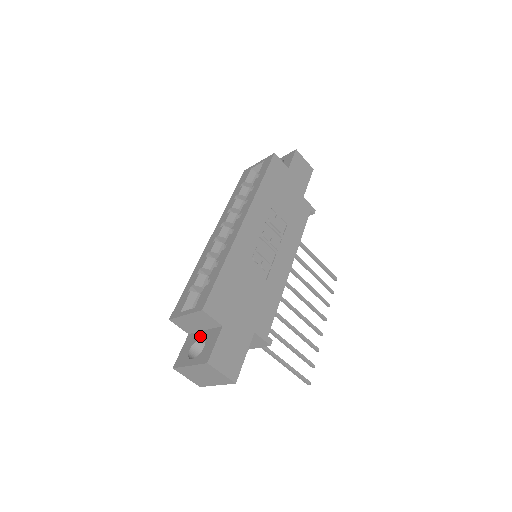
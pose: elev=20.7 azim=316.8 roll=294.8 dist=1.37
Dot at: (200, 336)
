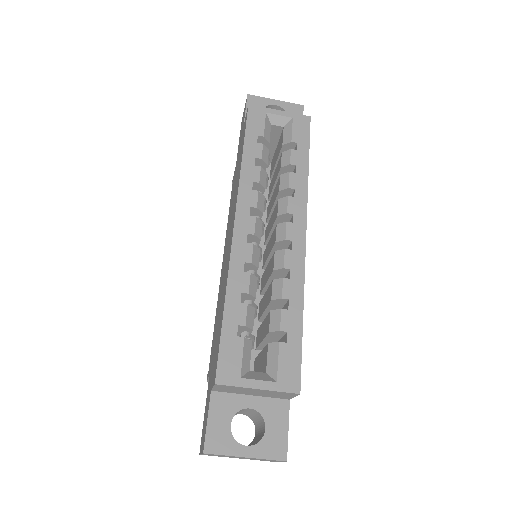
Dot at: (246, 404)
